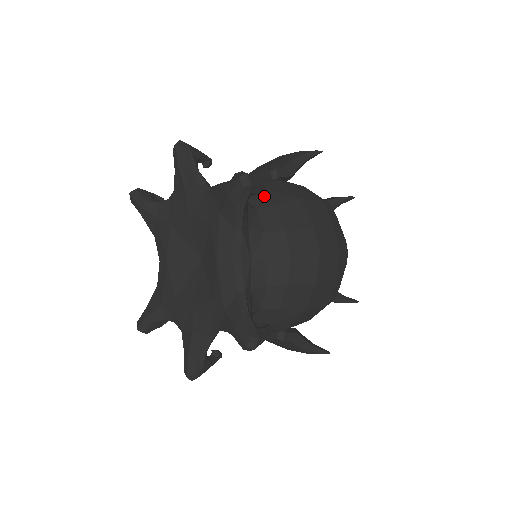
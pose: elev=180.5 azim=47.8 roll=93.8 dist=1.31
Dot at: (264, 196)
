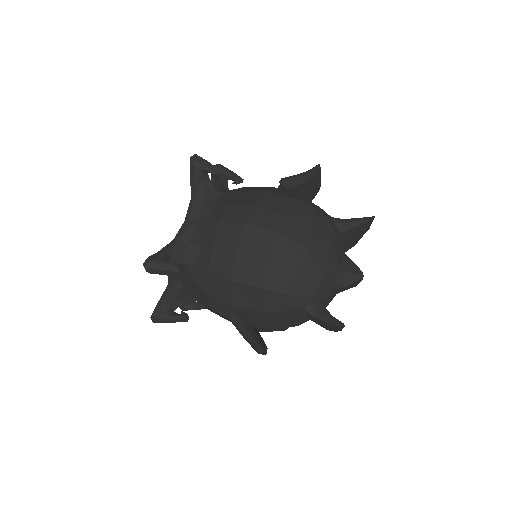
Dot at: (241, 189)
